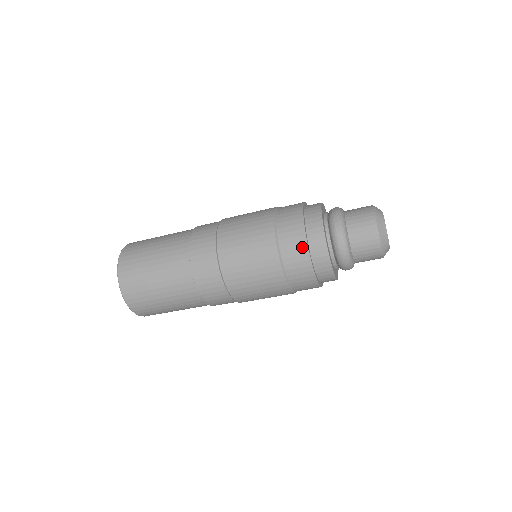
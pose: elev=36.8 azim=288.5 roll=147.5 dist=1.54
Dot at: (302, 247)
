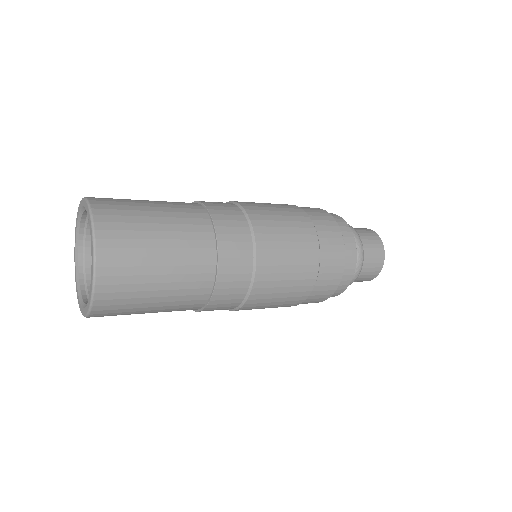
Dot at: (318, 302)
